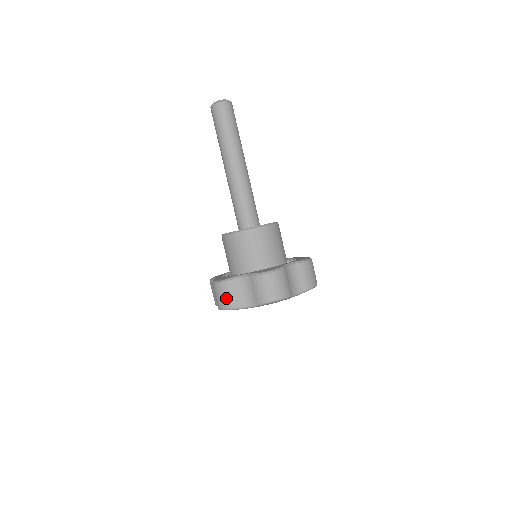
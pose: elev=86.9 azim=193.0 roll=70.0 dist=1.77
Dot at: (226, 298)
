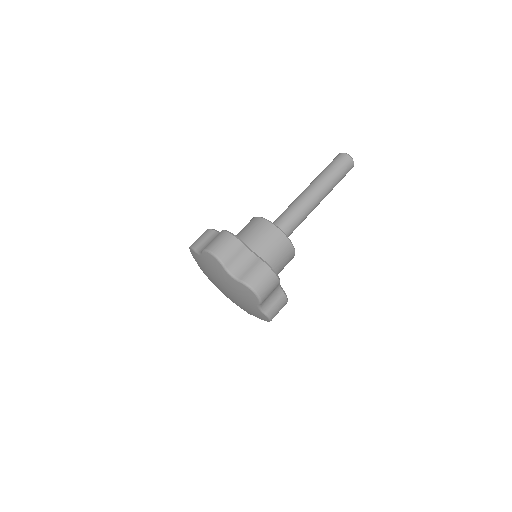
Dot at: (198, 239)
